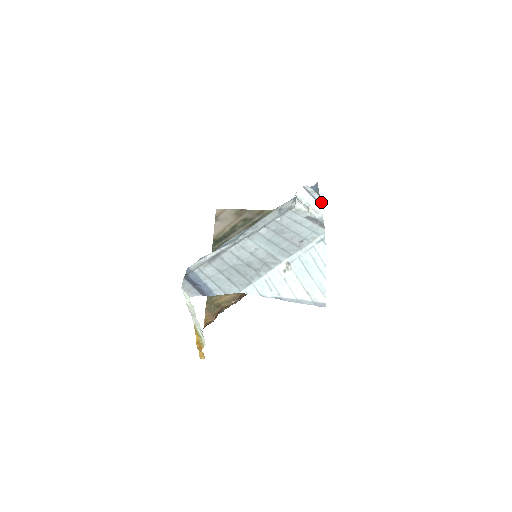
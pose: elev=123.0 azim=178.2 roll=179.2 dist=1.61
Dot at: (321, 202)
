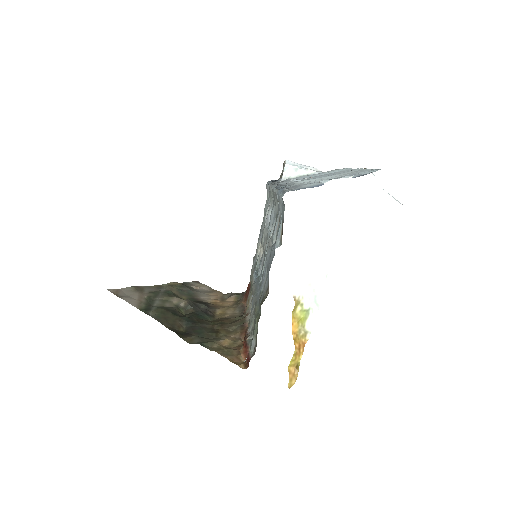
Dot at: occluded
